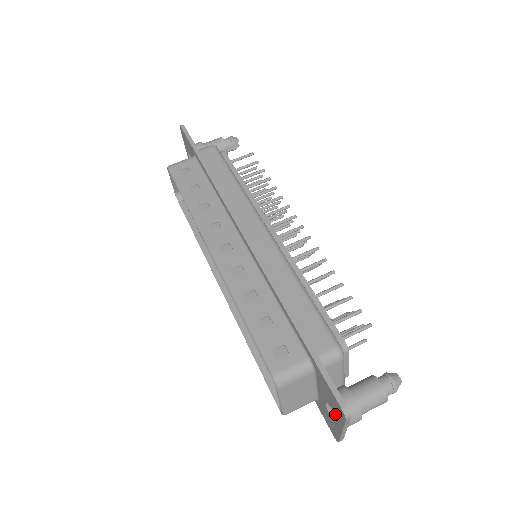
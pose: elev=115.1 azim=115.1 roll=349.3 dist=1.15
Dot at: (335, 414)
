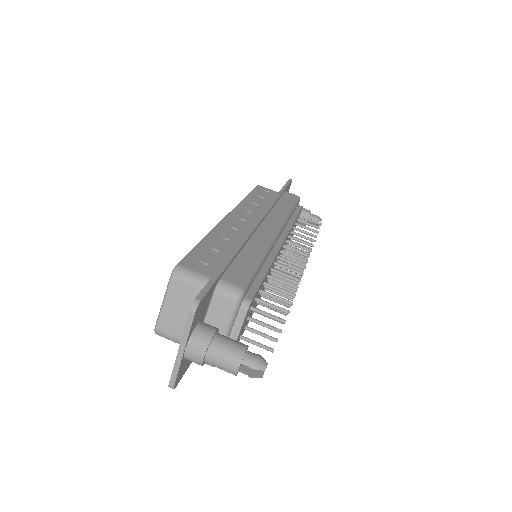
Dot at: occluded
